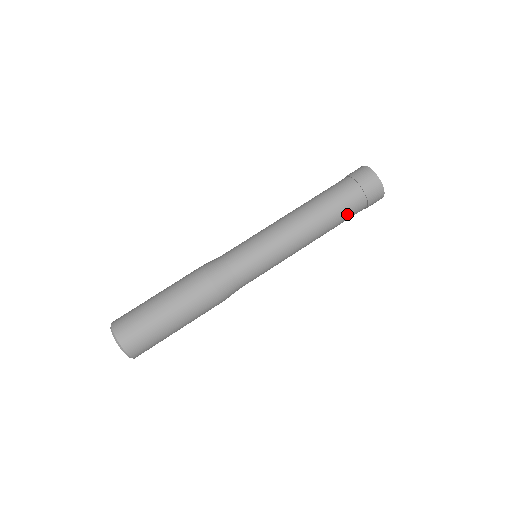
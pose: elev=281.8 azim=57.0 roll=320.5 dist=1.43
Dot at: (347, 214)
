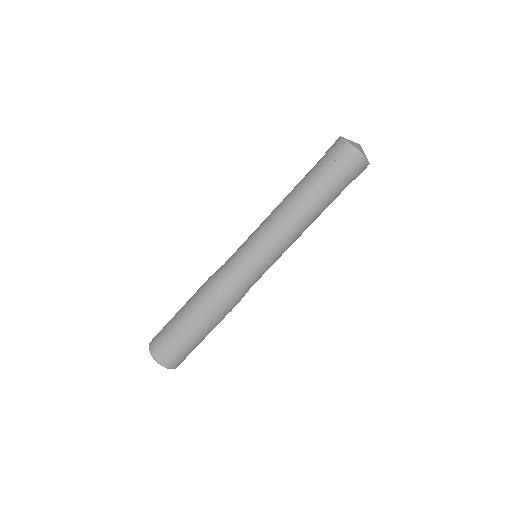
Dot at: (327, 189)
